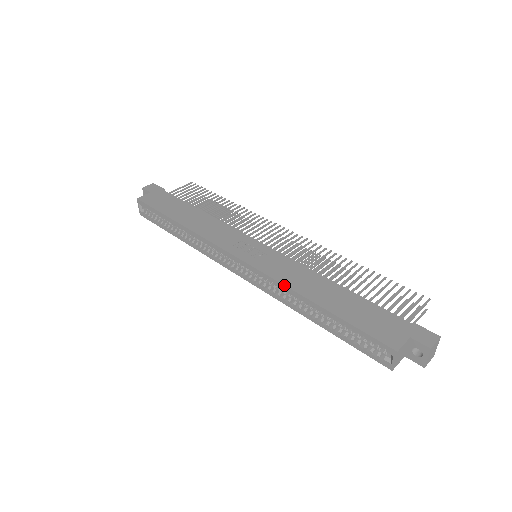
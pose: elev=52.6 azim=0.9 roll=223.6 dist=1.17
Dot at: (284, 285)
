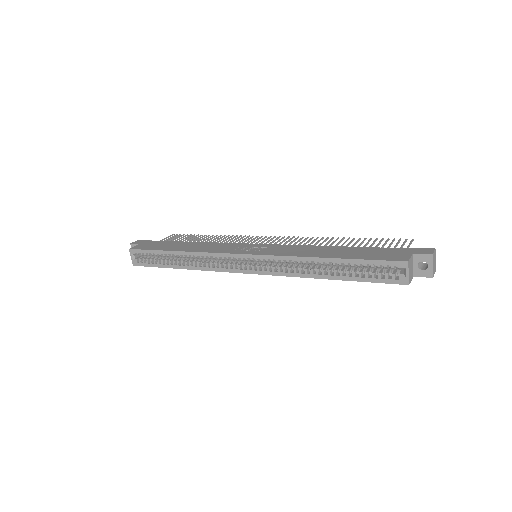
Dot at: (293, 256)
